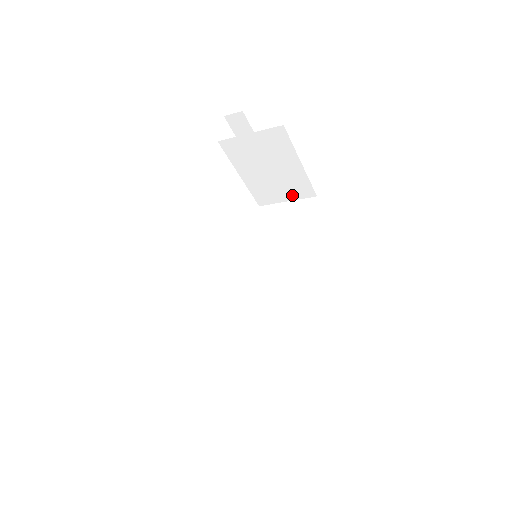
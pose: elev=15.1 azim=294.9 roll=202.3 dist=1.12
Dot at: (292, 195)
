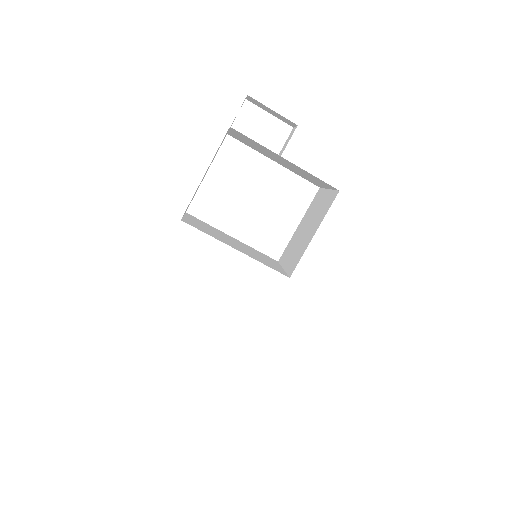
Dot at: (323, 184)
